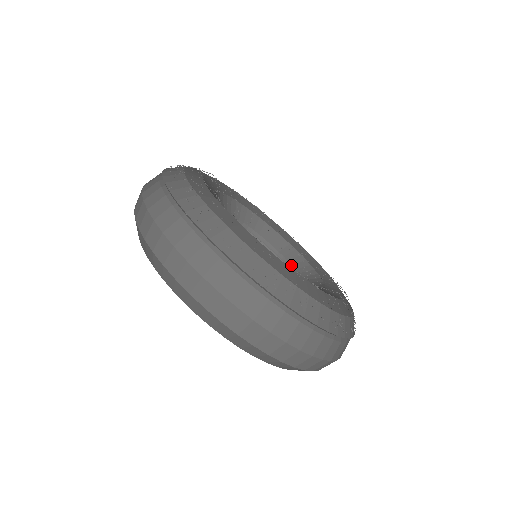
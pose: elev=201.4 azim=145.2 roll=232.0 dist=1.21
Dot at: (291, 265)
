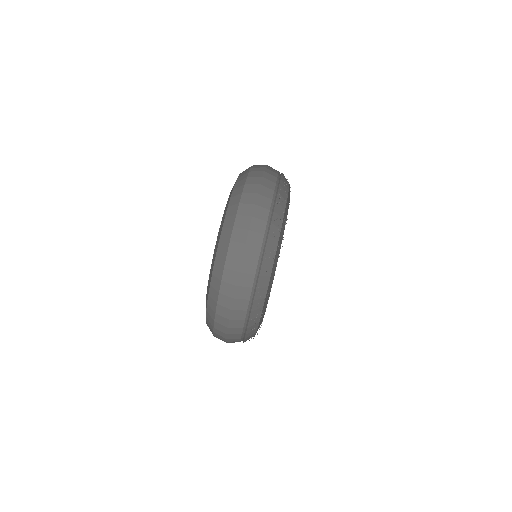
Dot at: occluded
